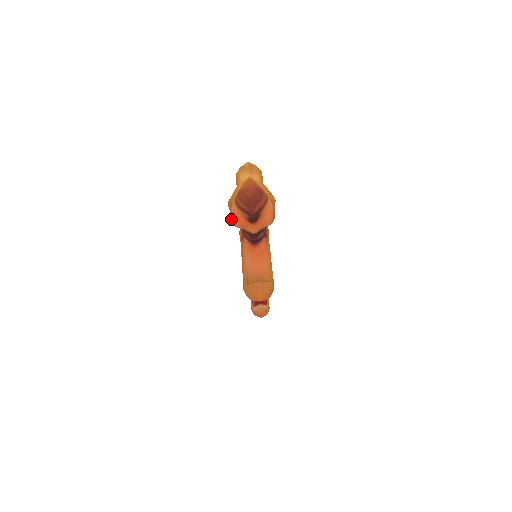
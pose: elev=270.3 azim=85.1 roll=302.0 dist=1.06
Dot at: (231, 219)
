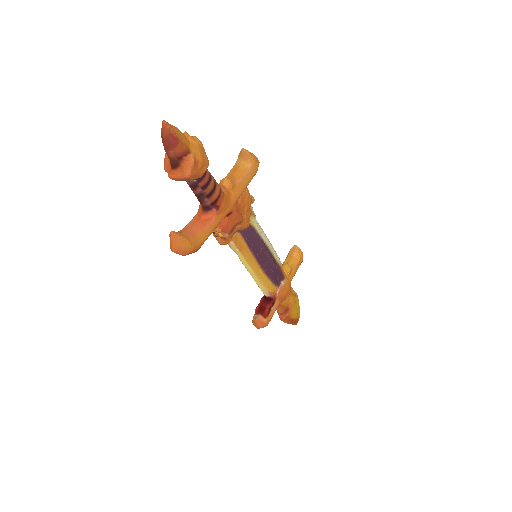
Dot at: (165, 163)
